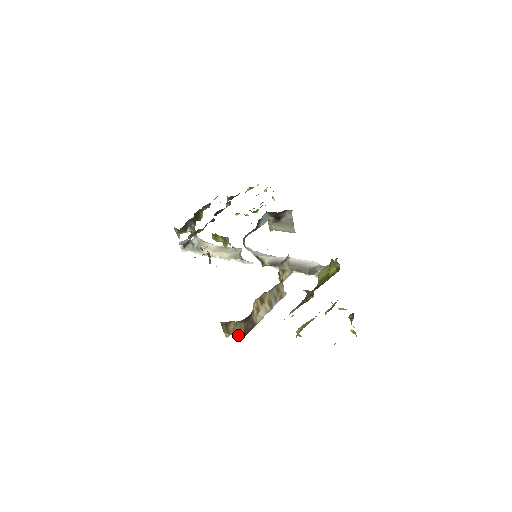
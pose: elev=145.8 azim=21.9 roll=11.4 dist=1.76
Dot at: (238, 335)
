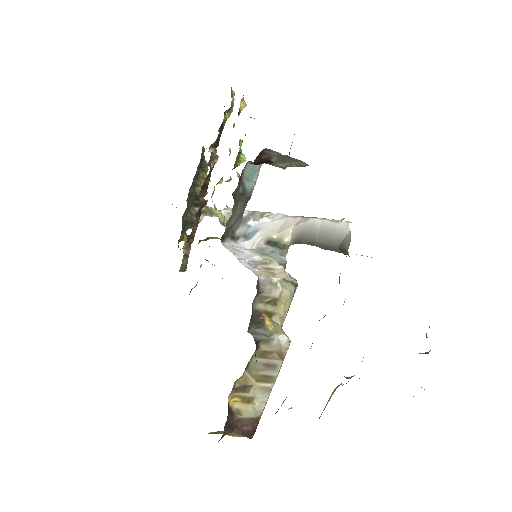
Dot at: occluded
